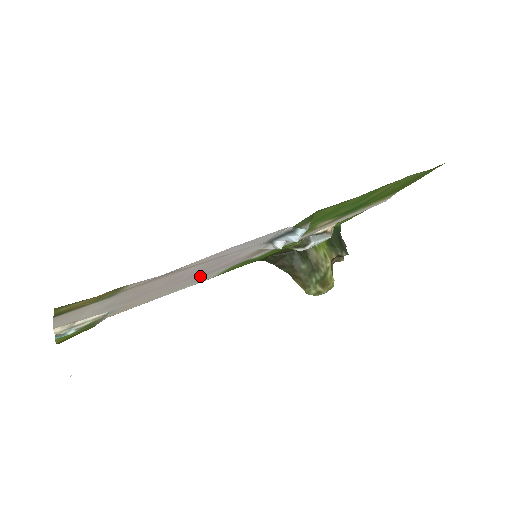
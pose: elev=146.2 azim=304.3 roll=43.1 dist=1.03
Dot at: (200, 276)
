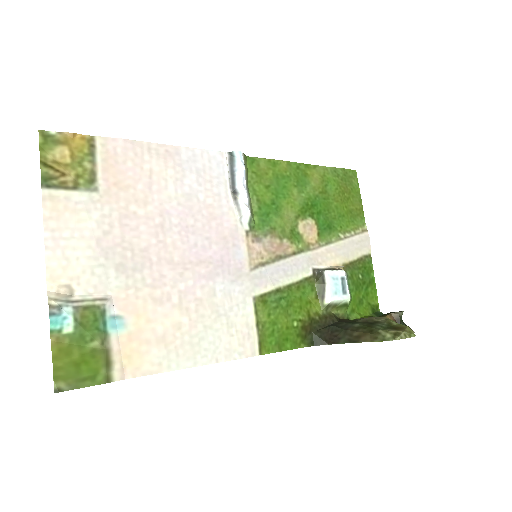
Dot at: (209, 283)
